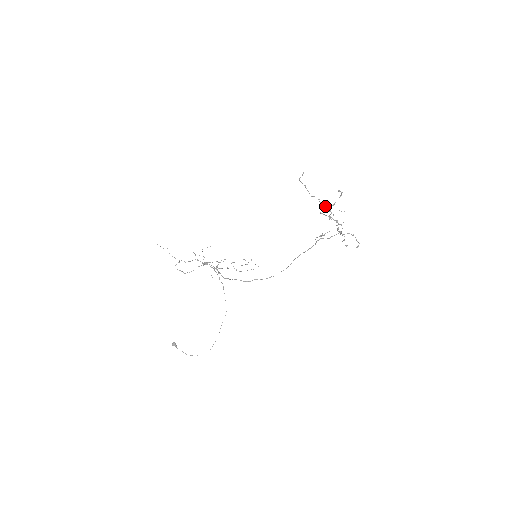
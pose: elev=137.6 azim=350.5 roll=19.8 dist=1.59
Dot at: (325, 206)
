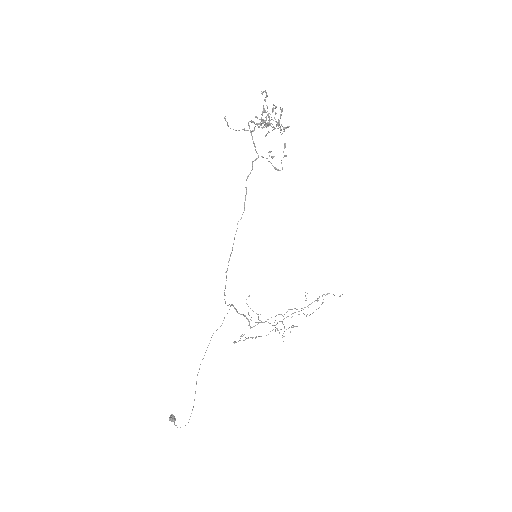
Dot at: occluded
